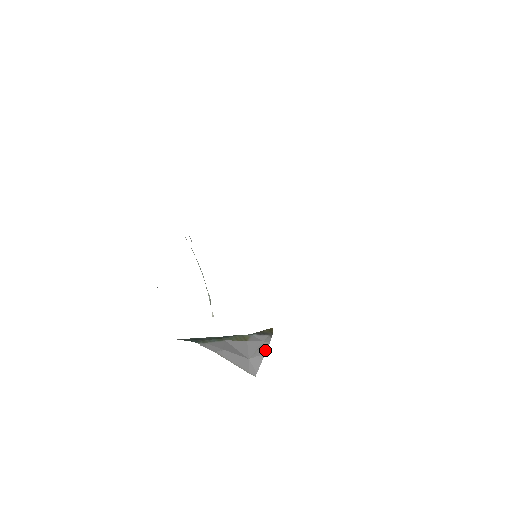
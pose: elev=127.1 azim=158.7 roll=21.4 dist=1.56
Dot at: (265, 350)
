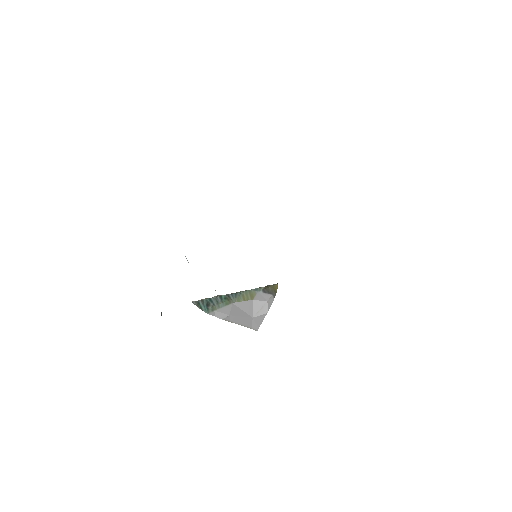
Dot at: (267, 310)
